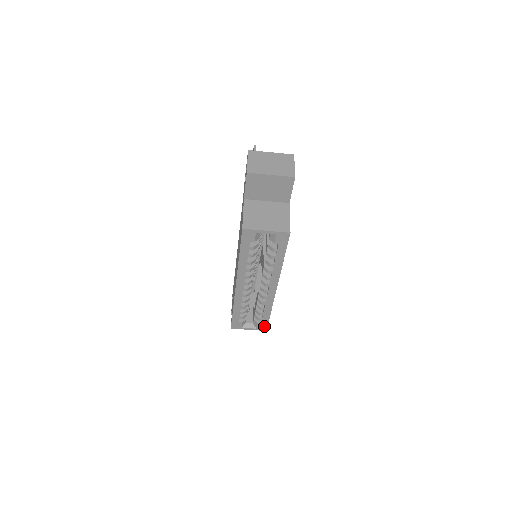
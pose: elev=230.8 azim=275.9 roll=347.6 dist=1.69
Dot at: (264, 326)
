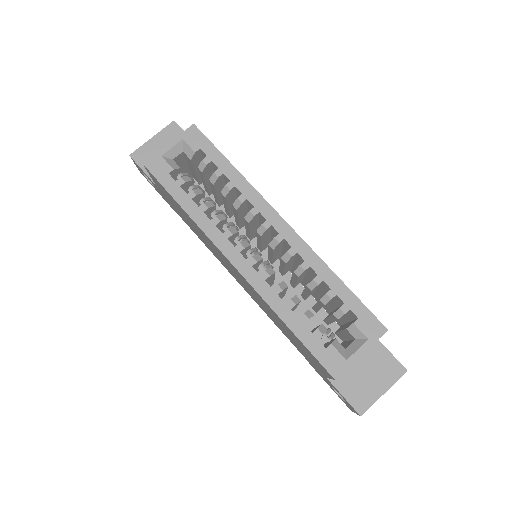
Dot at: (370, 321)
